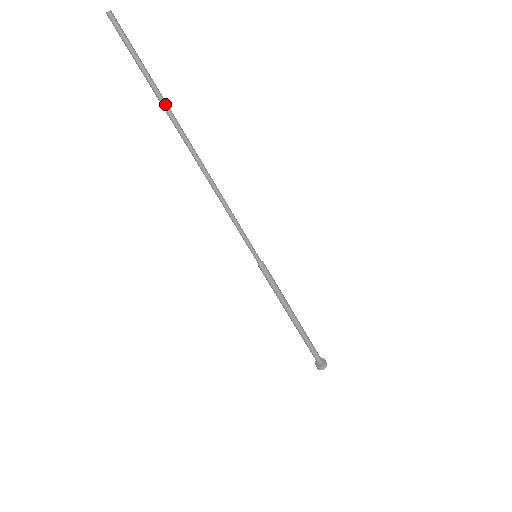
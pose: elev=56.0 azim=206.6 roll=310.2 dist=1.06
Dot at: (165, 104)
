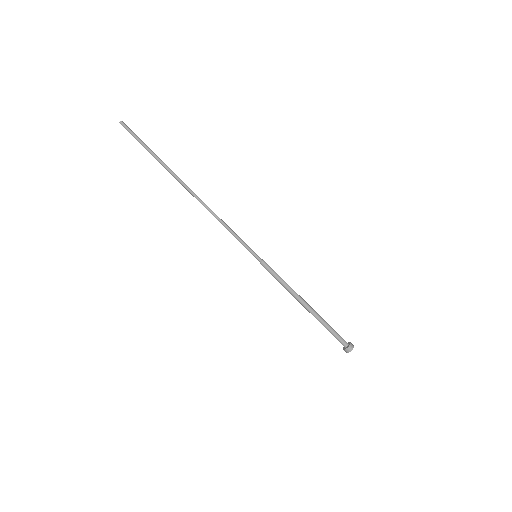
Dot at: (164, 163)
